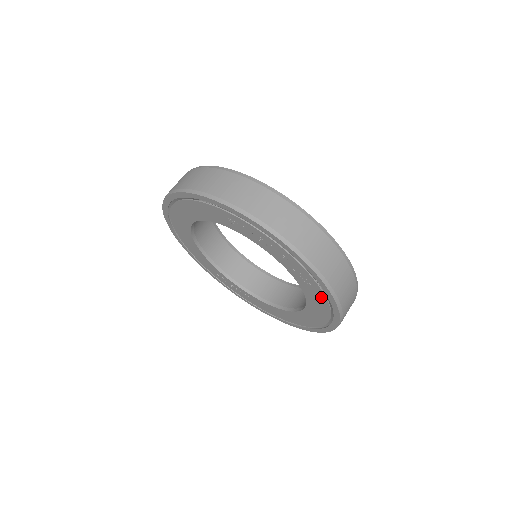
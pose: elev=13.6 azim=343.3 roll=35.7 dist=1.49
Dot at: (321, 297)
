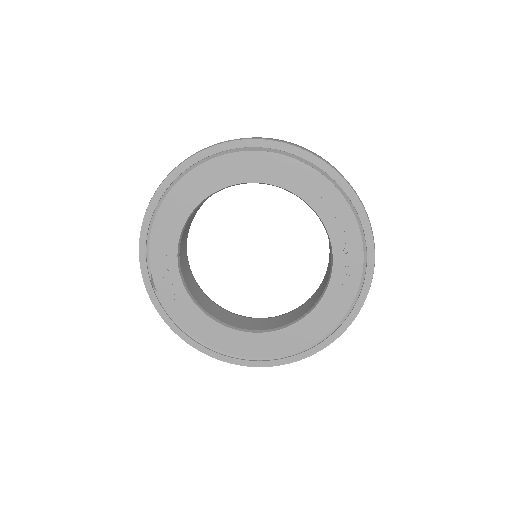
Dot at: (341, 309)
